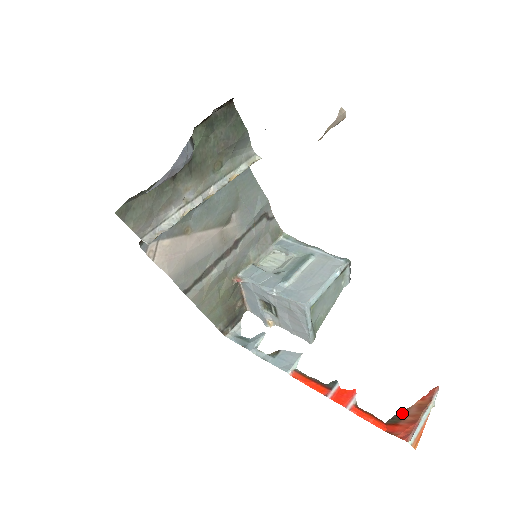
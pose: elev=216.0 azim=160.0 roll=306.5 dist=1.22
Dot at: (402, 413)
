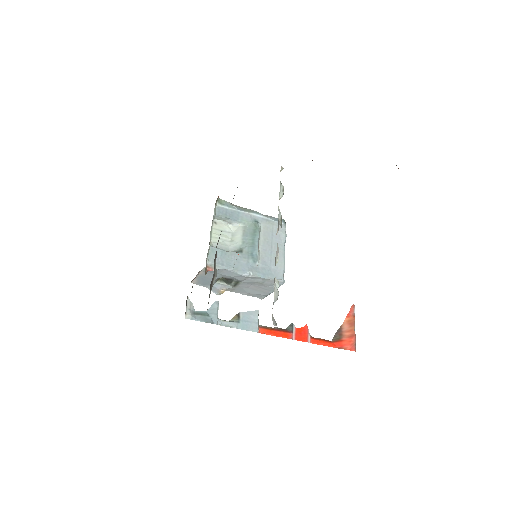
Dot at: (340, 331)
